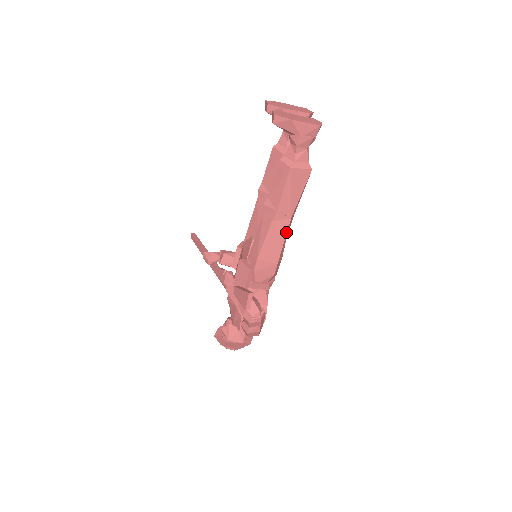
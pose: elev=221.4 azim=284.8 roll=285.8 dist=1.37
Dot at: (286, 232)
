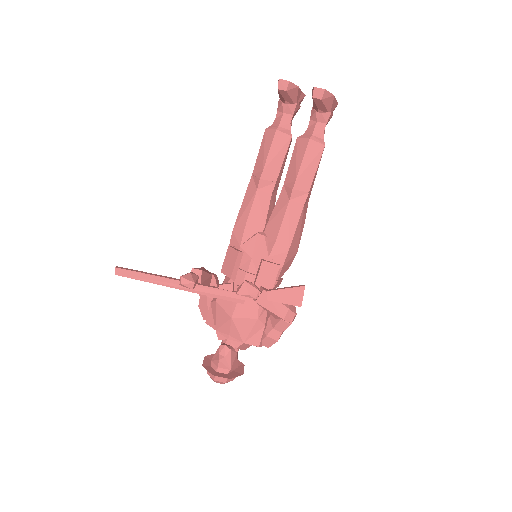
Dot at: occluded
